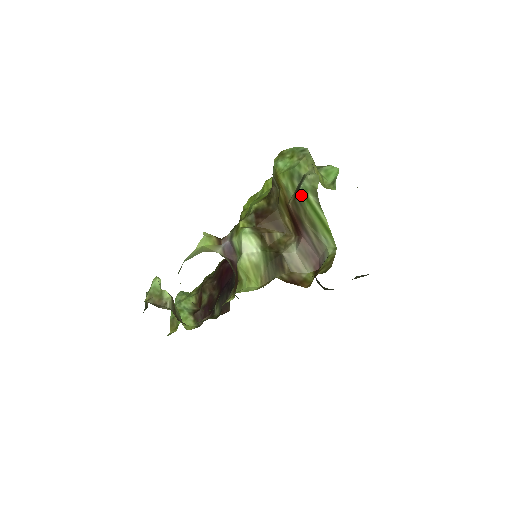
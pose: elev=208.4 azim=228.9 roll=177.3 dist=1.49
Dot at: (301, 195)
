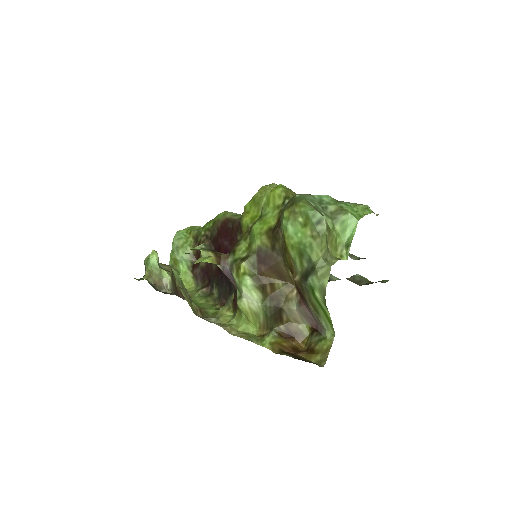
Dot at: (308, 286)
